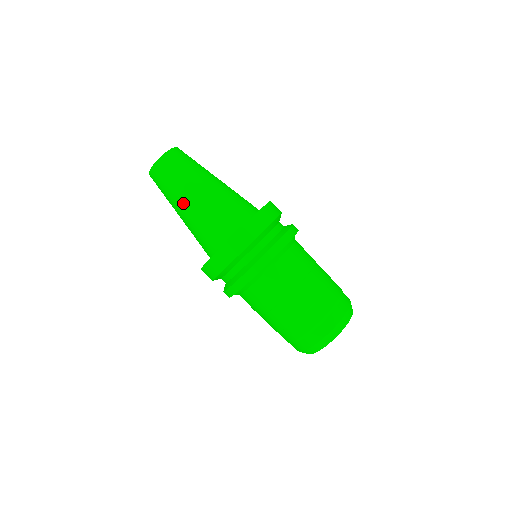
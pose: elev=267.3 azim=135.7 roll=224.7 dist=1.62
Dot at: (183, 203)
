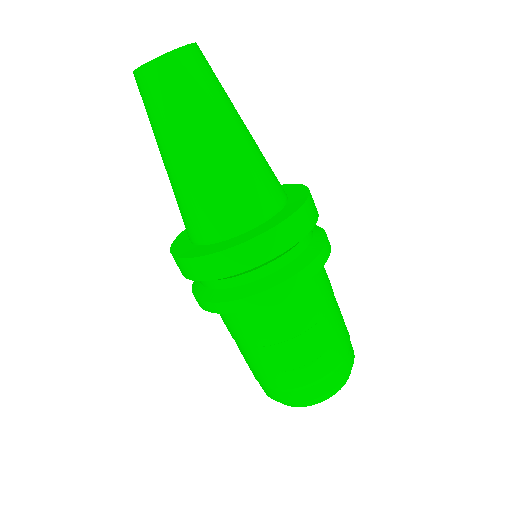
Dot at: (180, 149)
